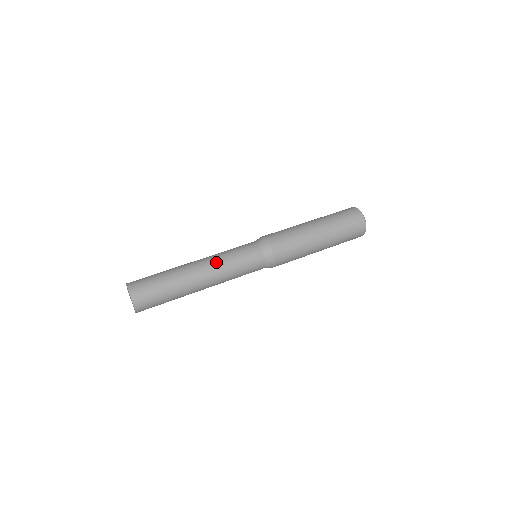
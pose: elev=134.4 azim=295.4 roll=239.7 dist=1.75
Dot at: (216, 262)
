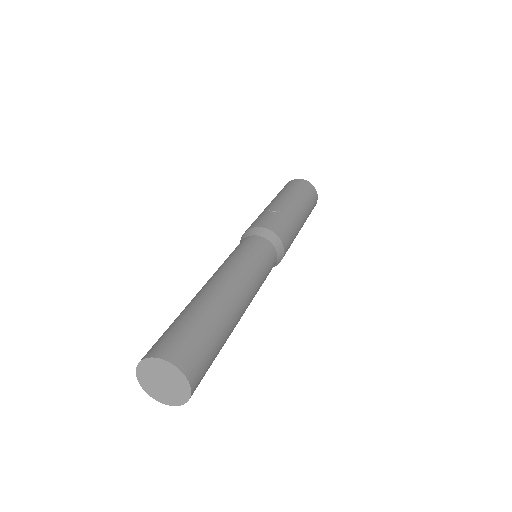
Dot at: (253, 286)
